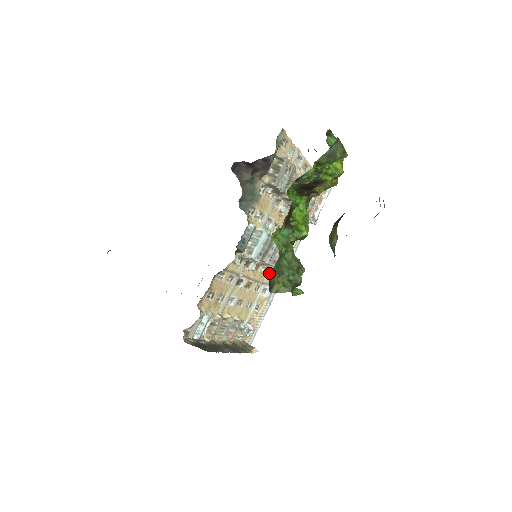
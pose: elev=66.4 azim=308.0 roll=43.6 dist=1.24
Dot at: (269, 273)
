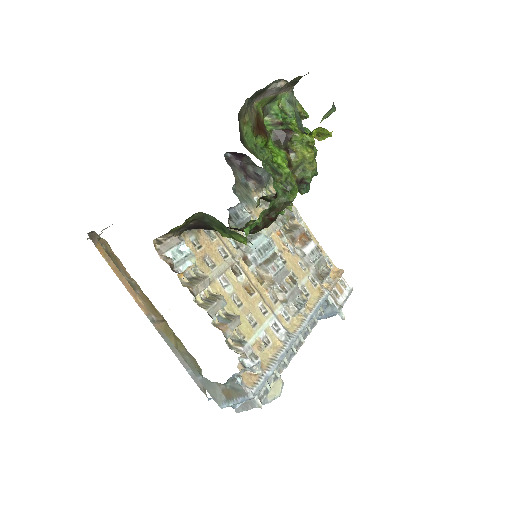
Dot at: (280, 308)
